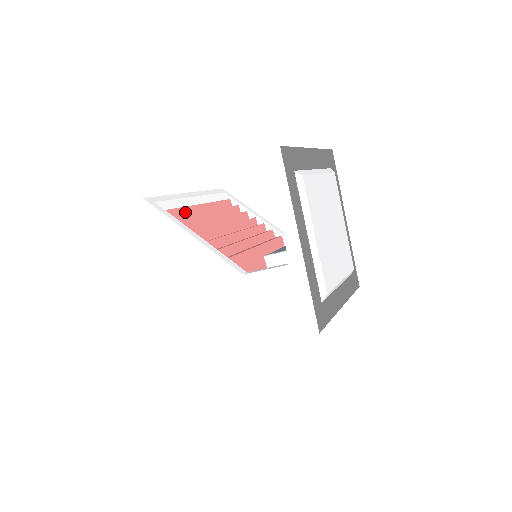
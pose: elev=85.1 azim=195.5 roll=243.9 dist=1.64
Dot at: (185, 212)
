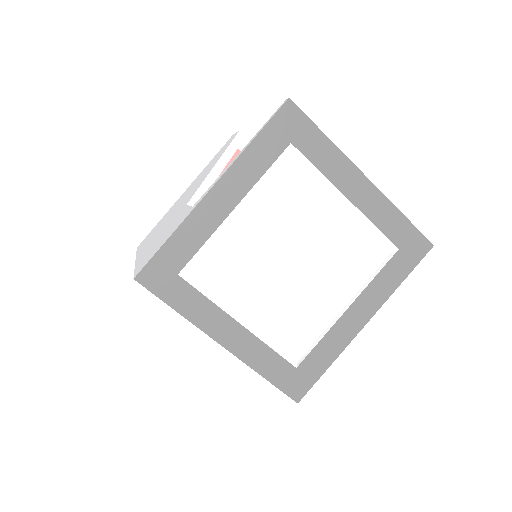
Dot at: occluded
